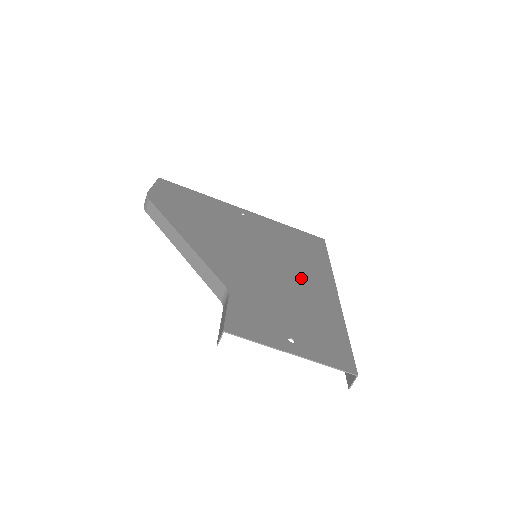
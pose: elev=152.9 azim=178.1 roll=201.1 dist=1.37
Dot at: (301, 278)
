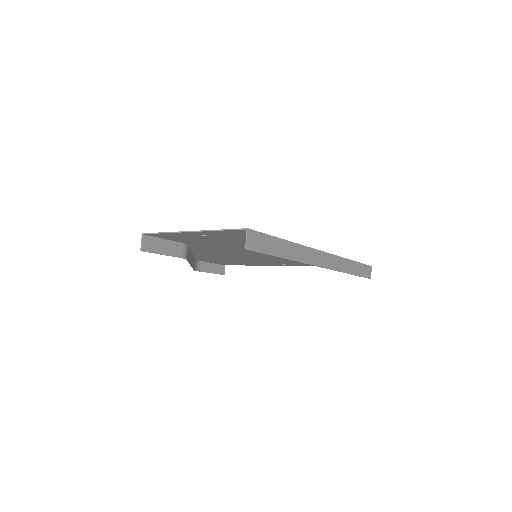
Dot at: occluded
